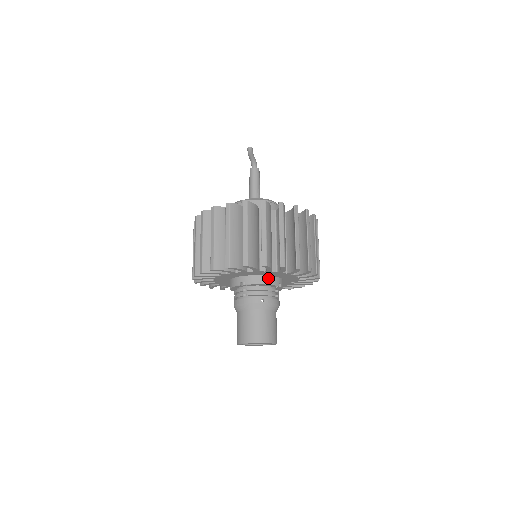
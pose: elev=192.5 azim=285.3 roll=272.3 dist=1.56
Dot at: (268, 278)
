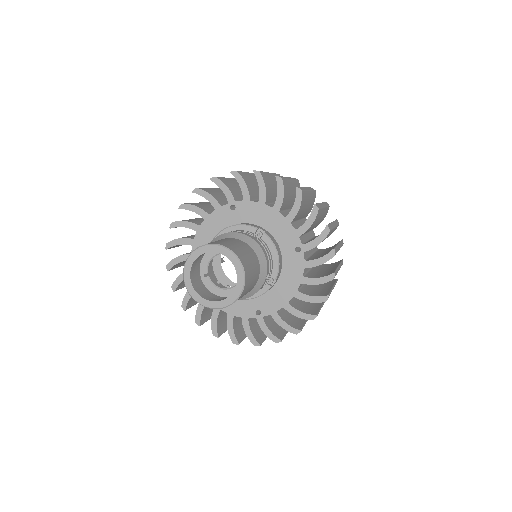
Dot at: occluded
